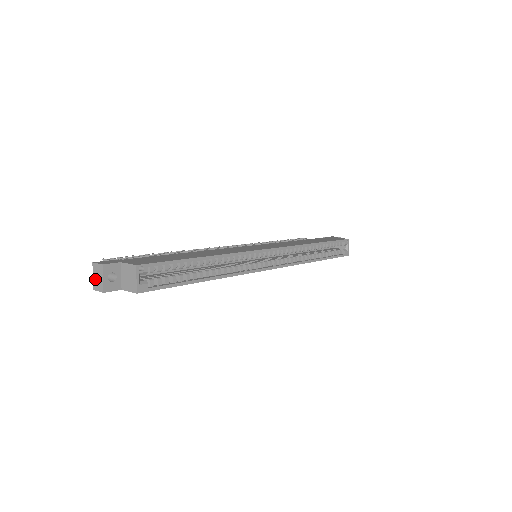
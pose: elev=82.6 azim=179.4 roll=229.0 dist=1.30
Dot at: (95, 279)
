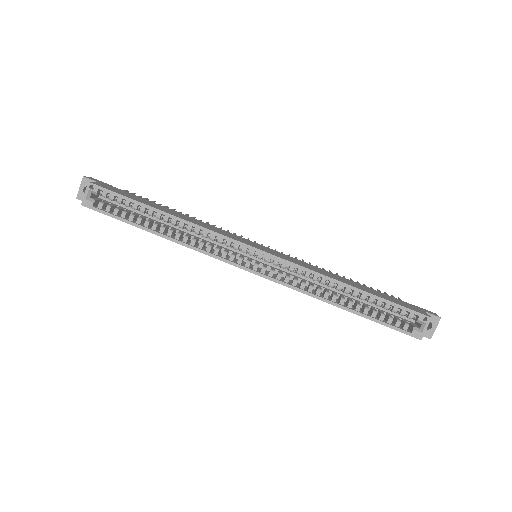
Dot at: occluded
